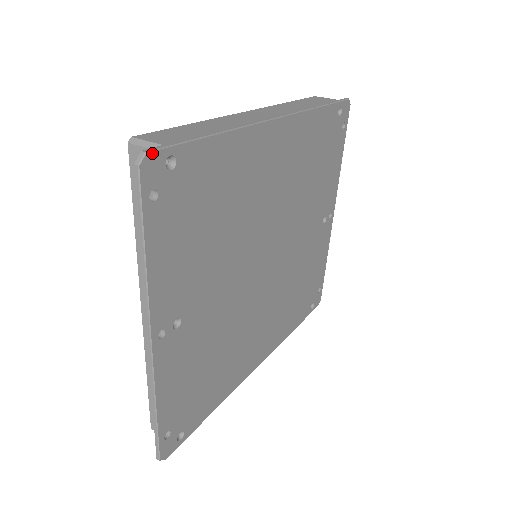
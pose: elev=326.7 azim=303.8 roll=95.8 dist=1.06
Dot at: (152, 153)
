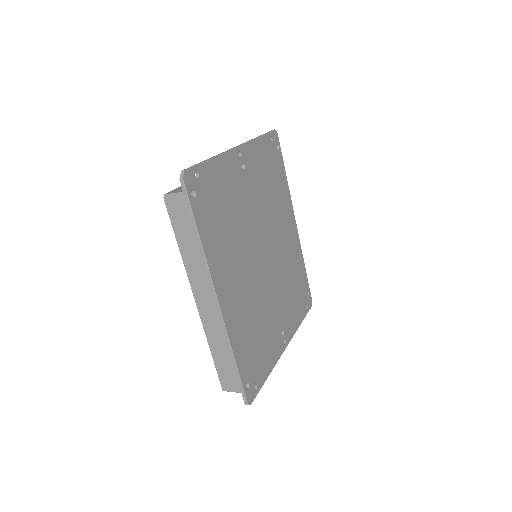
Dot at: occluded
